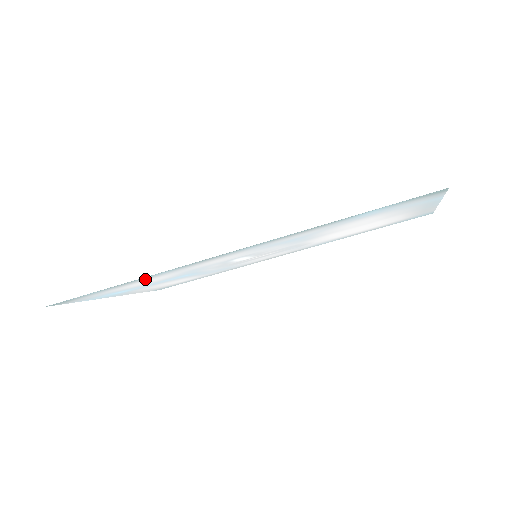
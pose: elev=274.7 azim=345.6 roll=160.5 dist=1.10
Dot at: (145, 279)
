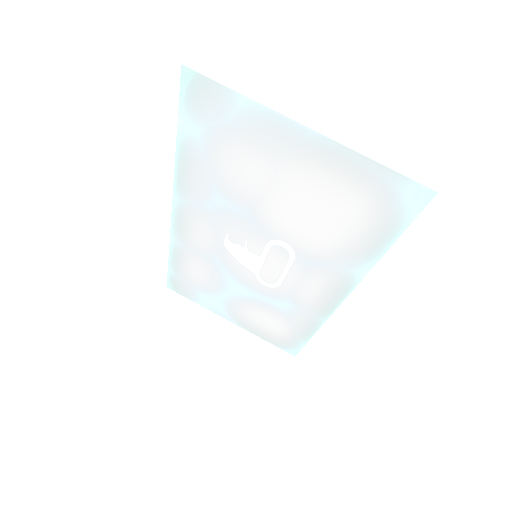
Dot at: (181, 256)
